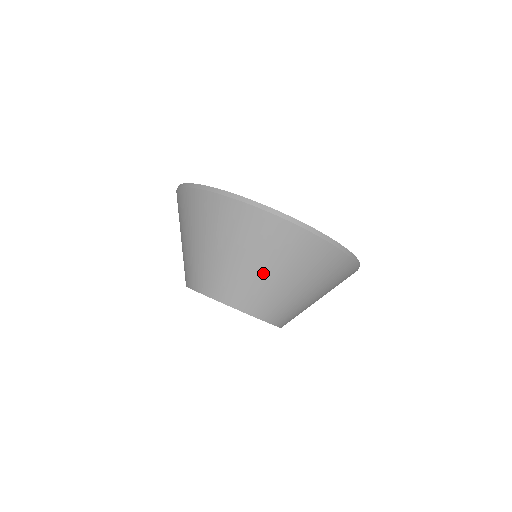
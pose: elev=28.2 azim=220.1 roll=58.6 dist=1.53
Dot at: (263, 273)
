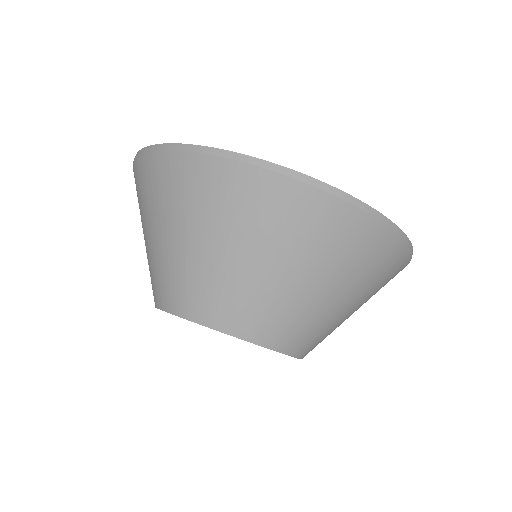
Dot at: (201, 251)
